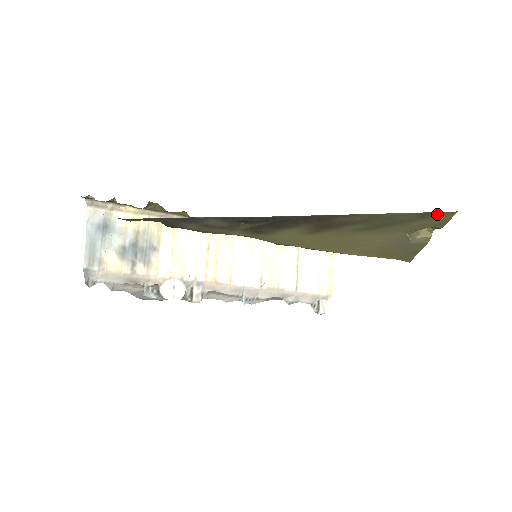
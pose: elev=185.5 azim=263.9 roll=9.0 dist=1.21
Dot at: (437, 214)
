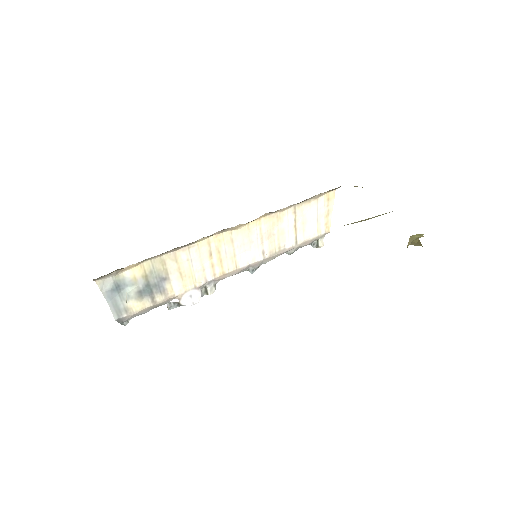
Dot at: occluded
